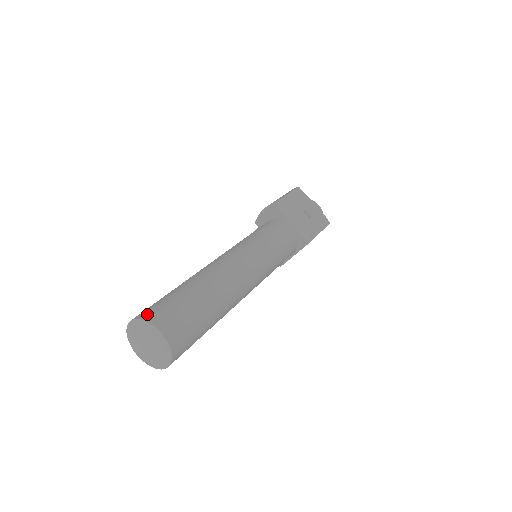
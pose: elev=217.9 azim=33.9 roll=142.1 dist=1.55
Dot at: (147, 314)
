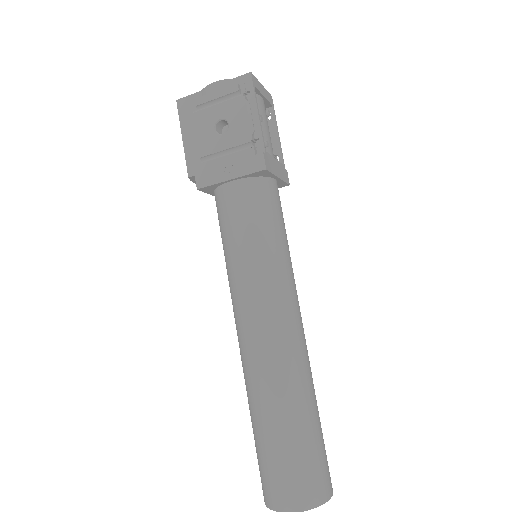
Dot at: (264, 496)
